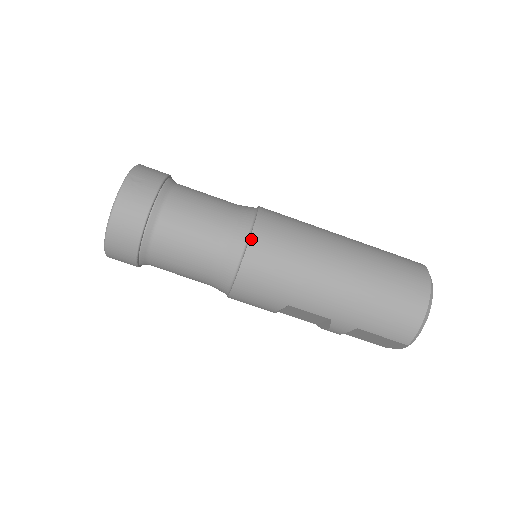
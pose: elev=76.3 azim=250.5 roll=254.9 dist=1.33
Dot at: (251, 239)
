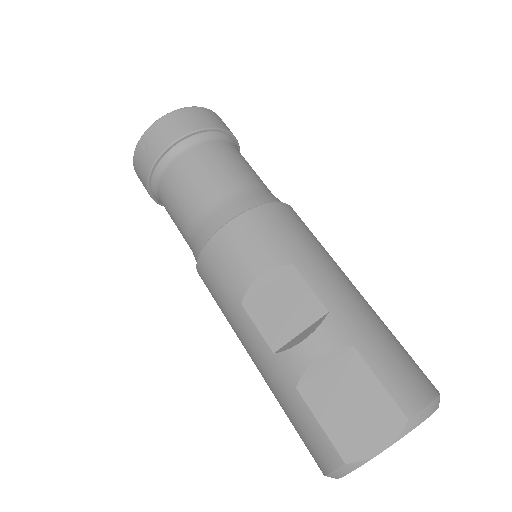
Dot at: occluded
